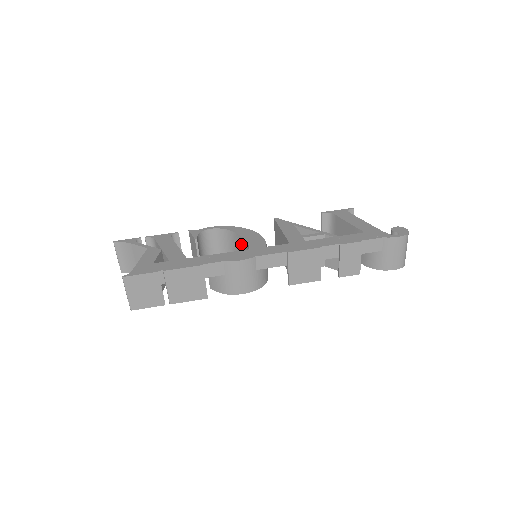
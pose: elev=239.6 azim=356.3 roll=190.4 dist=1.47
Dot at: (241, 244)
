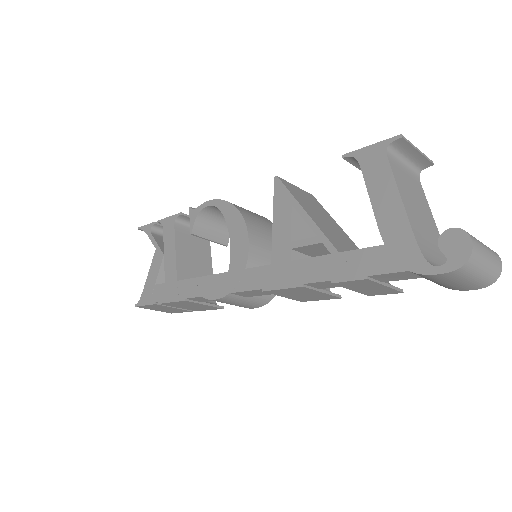
Dot at: occluded
